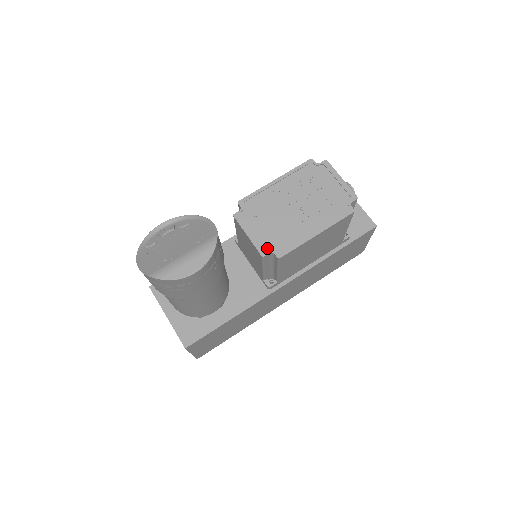
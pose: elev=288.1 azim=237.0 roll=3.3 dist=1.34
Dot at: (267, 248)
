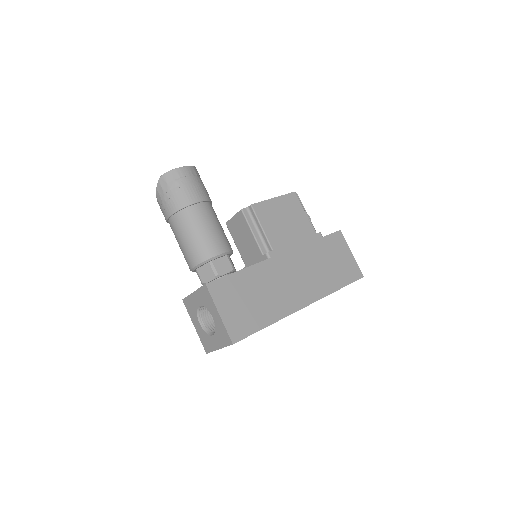
Dot at: occluded
